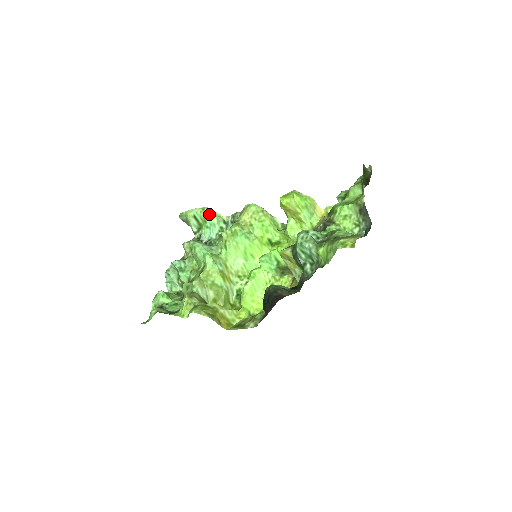
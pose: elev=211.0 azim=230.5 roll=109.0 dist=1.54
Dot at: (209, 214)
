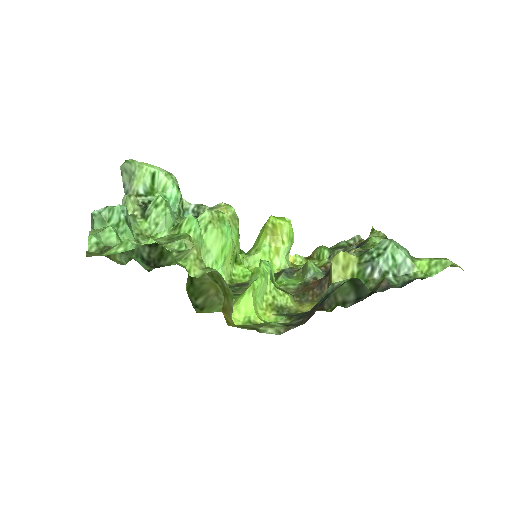
Dot at: (176, 184)
